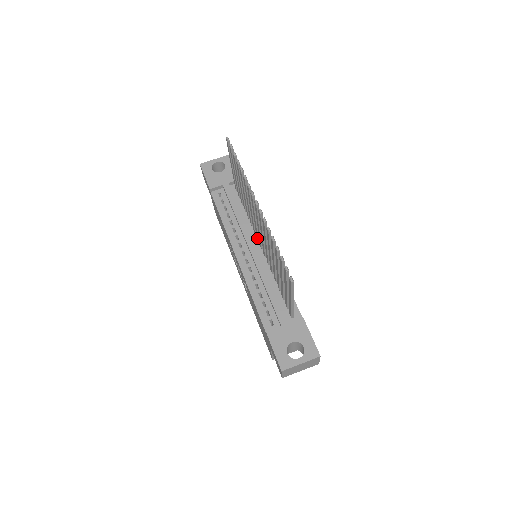
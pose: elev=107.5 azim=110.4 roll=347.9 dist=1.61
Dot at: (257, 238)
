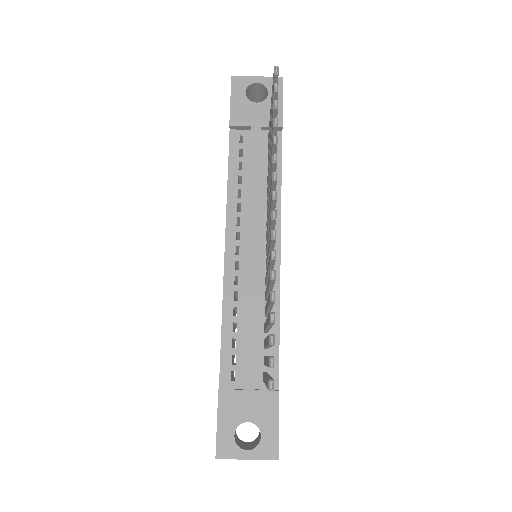
Dot at: (266, 236)
